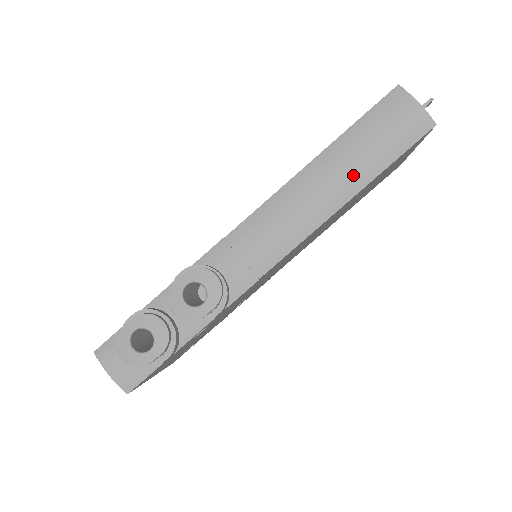
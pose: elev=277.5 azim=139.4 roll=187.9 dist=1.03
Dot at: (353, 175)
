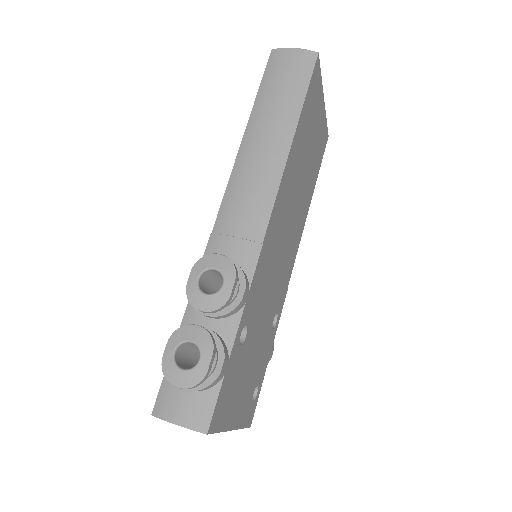
Dot at: (282, 120)
